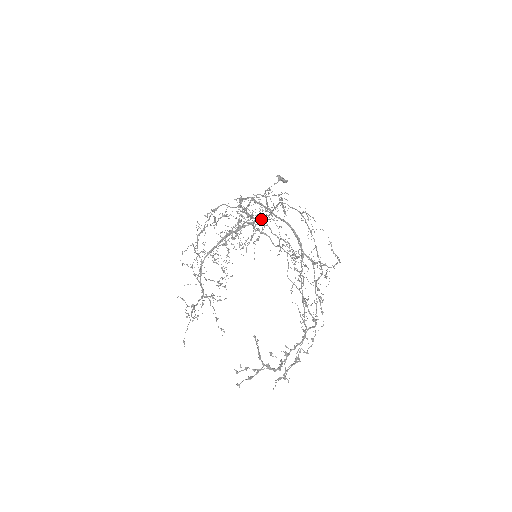
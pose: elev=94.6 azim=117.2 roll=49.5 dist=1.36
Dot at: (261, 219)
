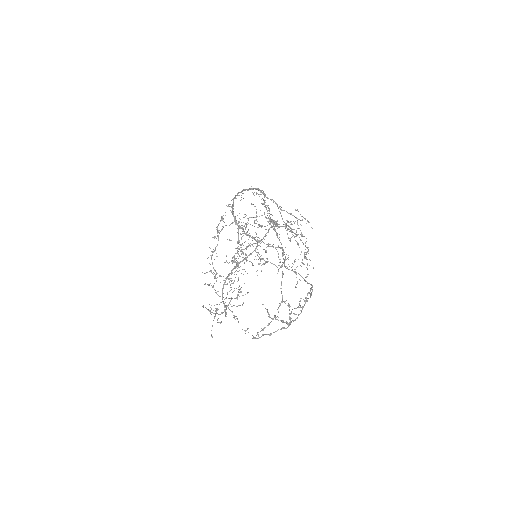
Dot at: (259, 241)
